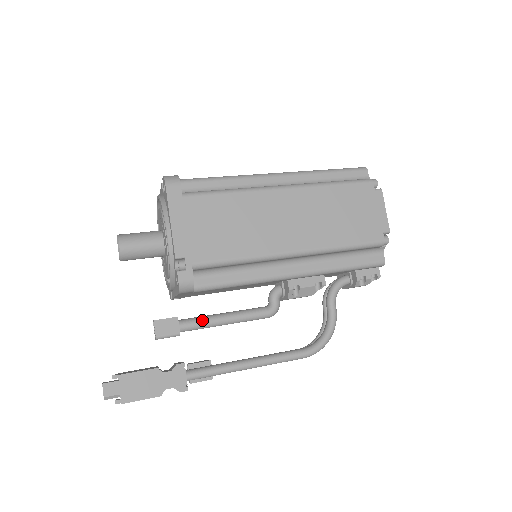
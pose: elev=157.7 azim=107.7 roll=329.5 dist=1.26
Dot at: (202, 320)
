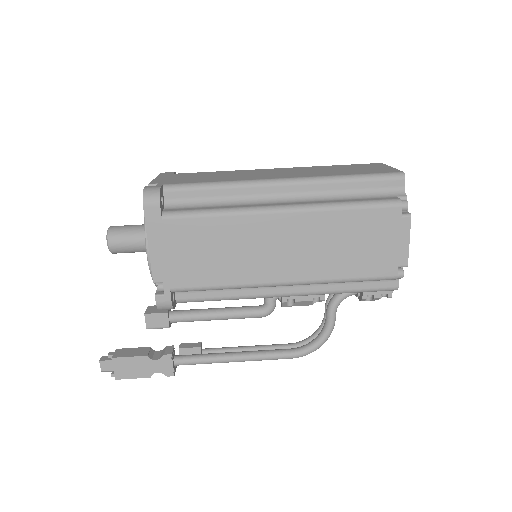
Dot at: (192, 316)
